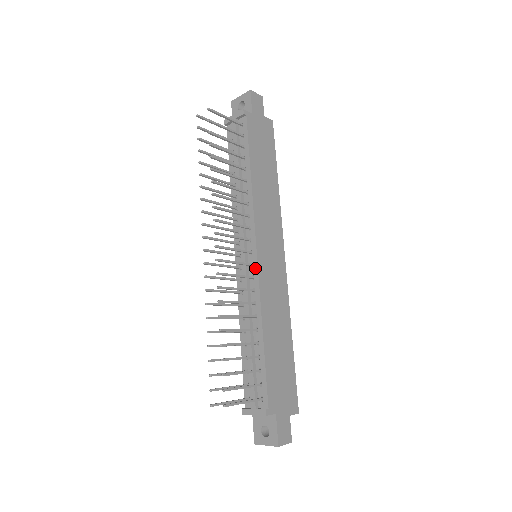
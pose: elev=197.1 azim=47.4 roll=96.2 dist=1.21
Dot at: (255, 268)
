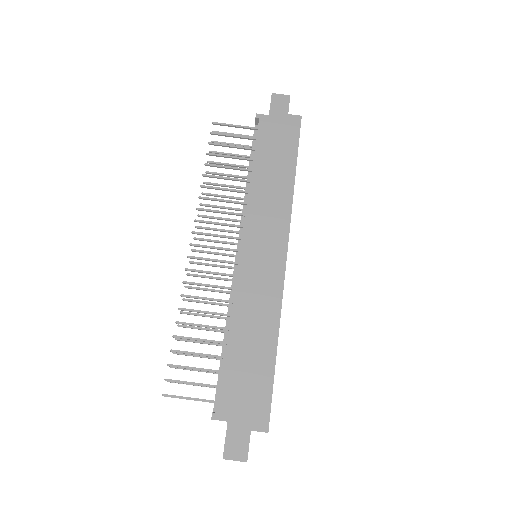
Dot at: (238, 266)
